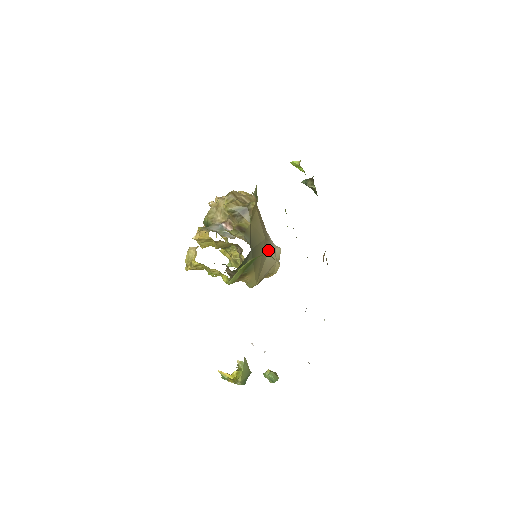
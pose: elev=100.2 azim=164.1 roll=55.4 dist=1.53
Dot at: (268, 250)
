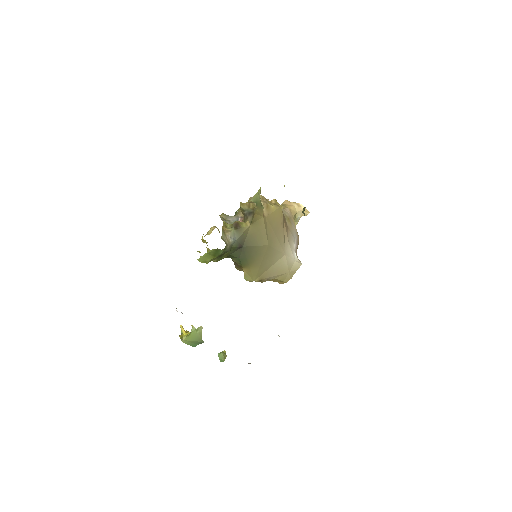
Dot at: (279, 258)
